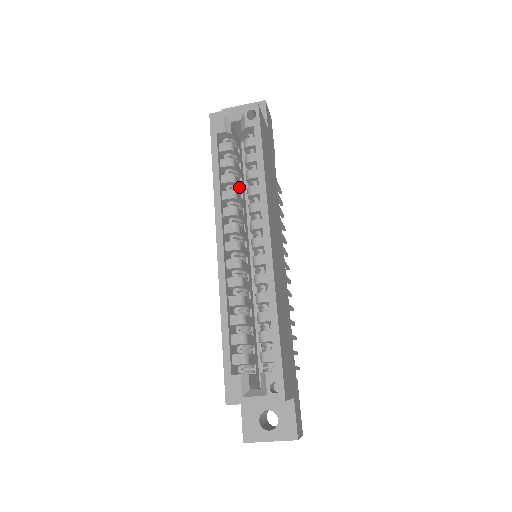
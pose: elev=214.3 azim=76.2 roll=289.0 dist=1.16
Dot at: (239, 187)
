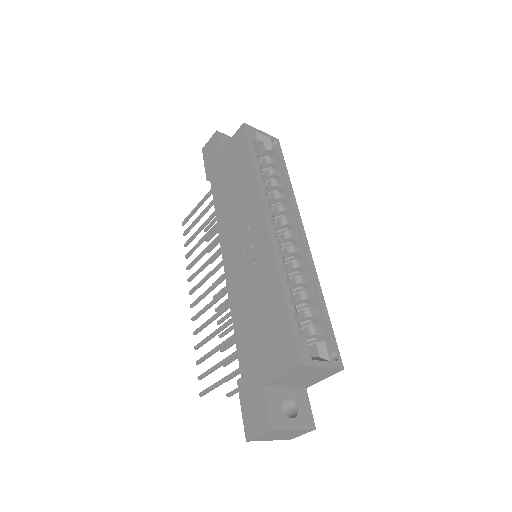
Dot at: occluded
